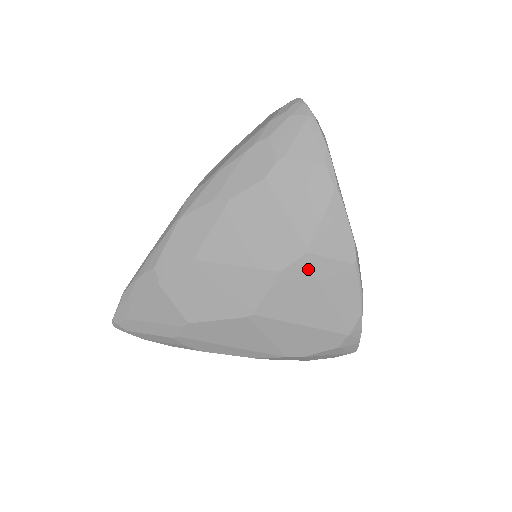
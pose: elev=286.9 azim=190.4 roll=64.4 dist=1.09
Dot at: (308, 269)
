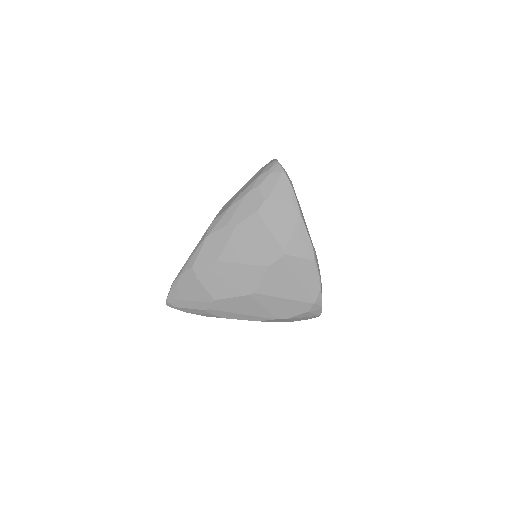
Dot at: (286, 264)
